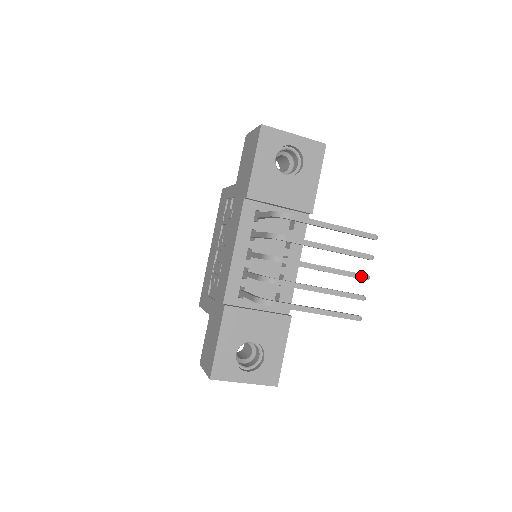
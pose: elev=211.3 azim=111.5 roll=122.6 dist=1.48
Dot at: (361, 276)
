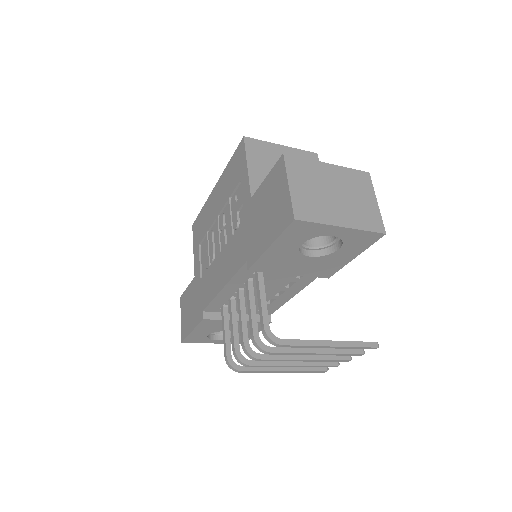
Dot at: (342, 361)
